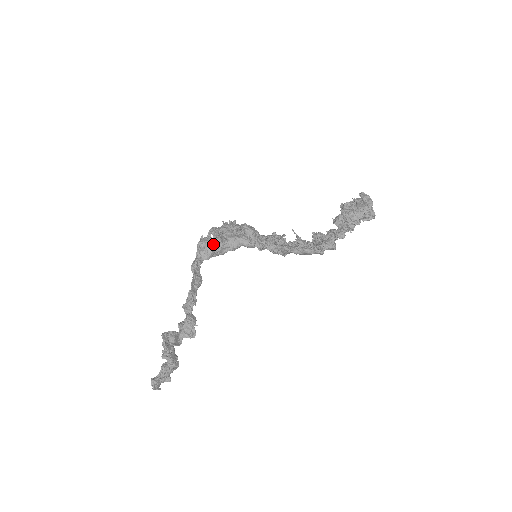
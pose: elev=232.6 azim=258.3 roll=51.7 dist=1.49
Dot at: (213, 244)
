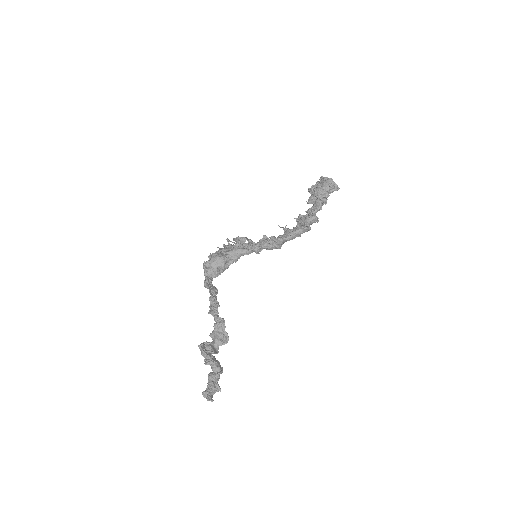
Dot at: (216, 260)
